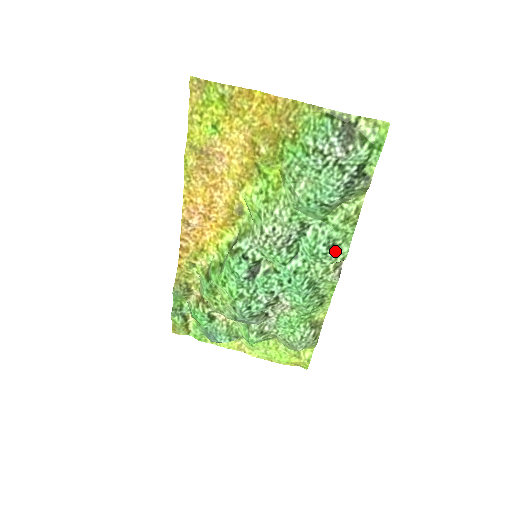
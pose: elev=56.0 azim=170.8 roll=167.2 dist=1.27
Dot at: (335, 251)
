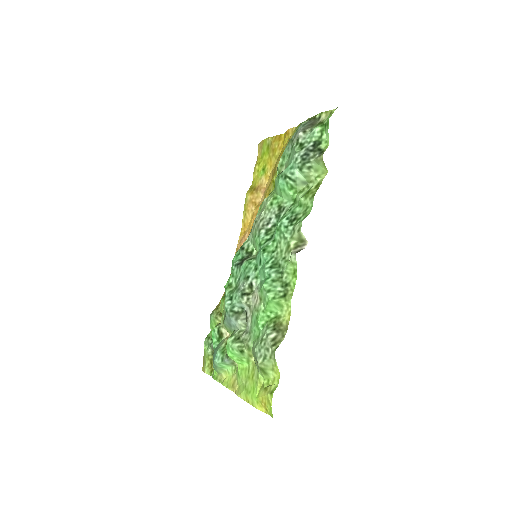
Dot at: (295, 224)
